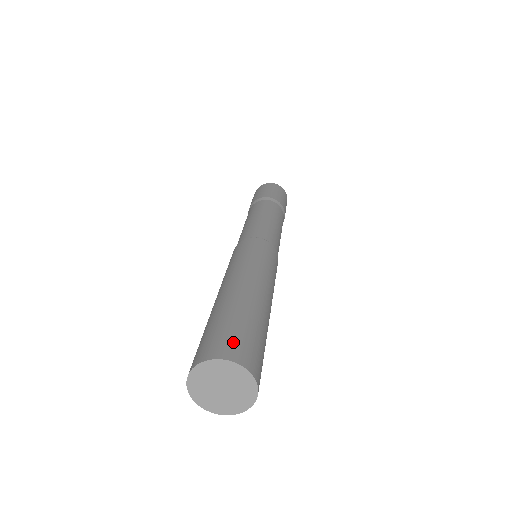
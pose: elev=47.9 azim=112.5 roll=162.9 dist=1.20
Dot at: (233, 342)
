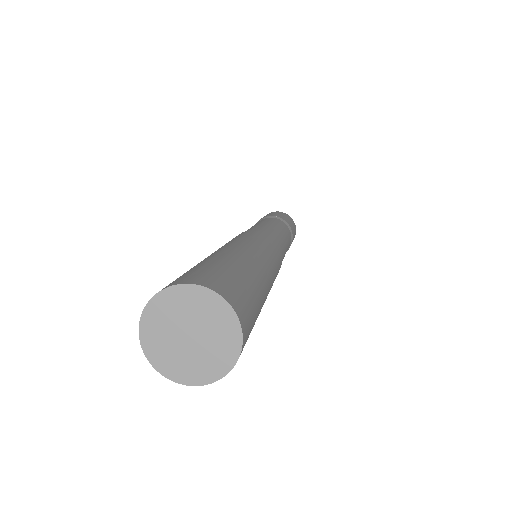
Dot at: (241, 296)
